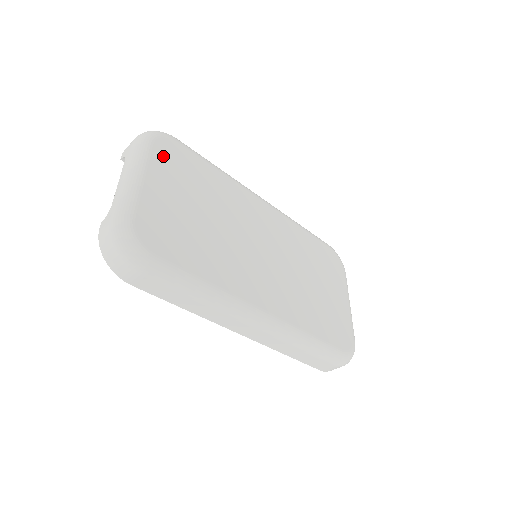
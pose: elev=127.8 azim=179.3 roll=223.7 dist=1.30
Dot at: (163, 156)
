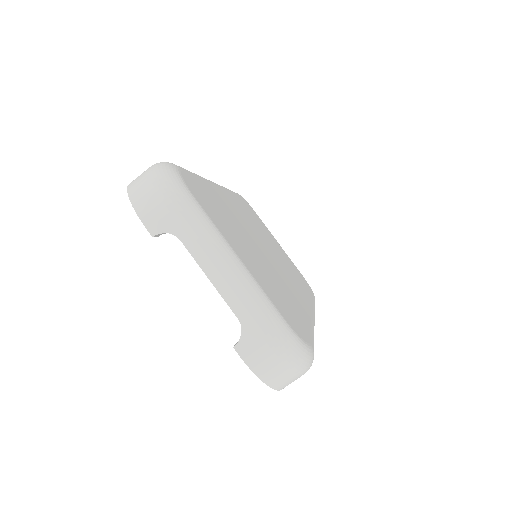
Dot at: (206, 207)
